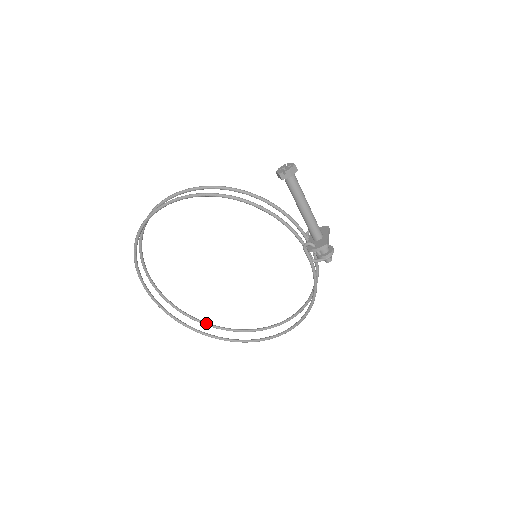
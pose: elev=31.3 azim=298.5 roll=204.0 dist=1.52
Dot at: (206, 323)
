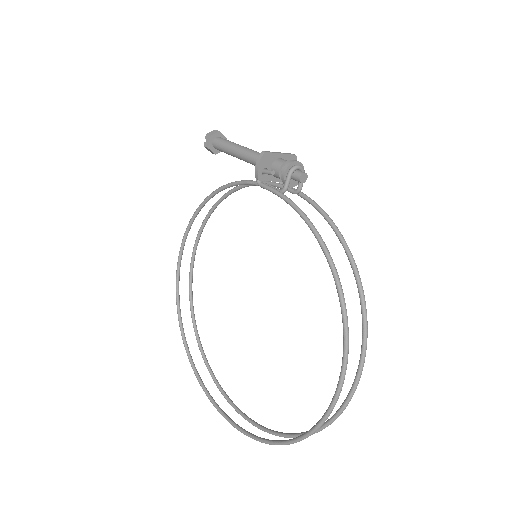
Dot at: (298, 433)
